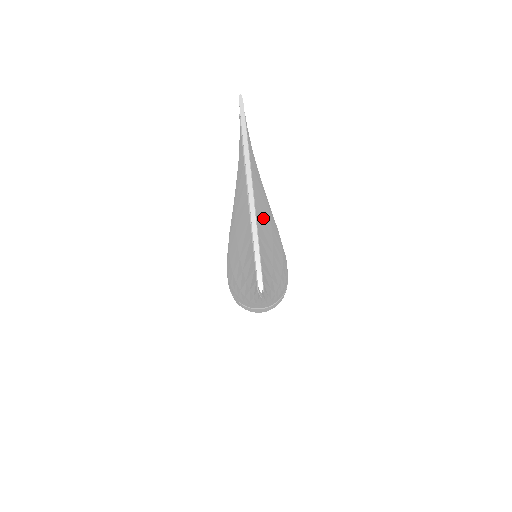
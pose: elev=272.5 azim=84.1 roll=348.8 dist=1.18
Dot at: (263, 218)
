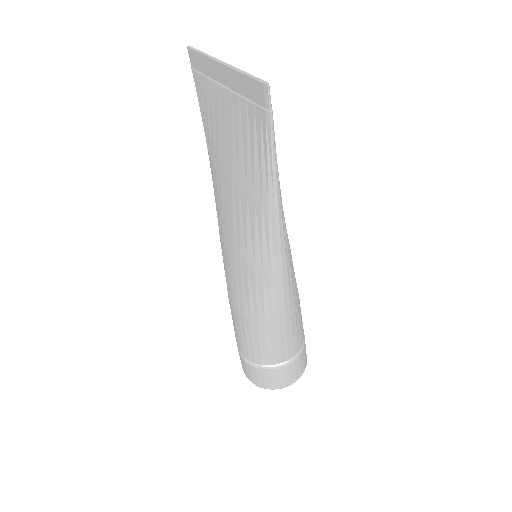
Dot at: occluded
